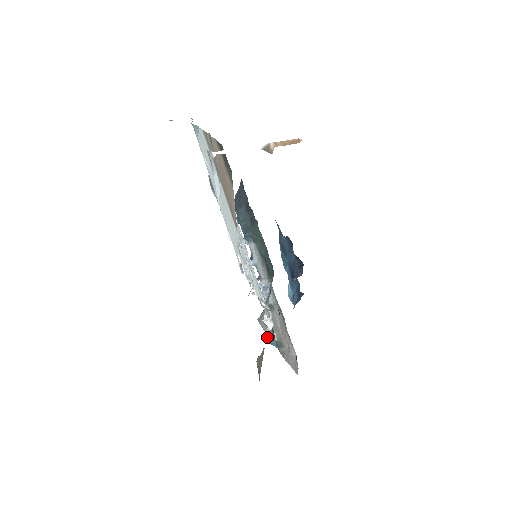
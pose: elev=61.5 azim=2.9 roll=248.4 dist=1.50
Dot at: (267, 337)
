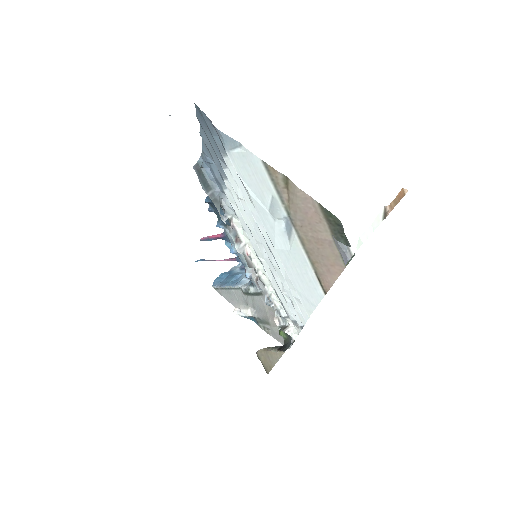
Dot at: (240, 312)
